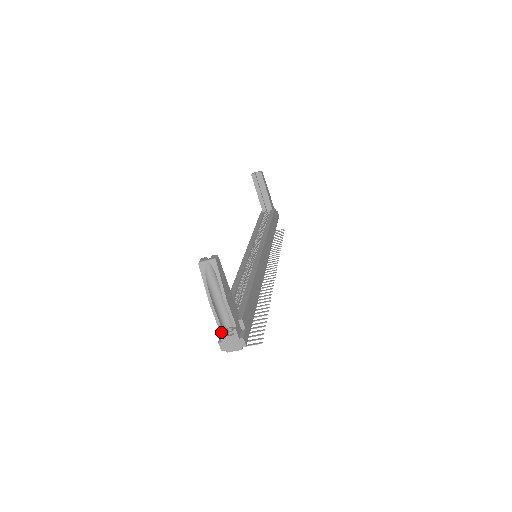
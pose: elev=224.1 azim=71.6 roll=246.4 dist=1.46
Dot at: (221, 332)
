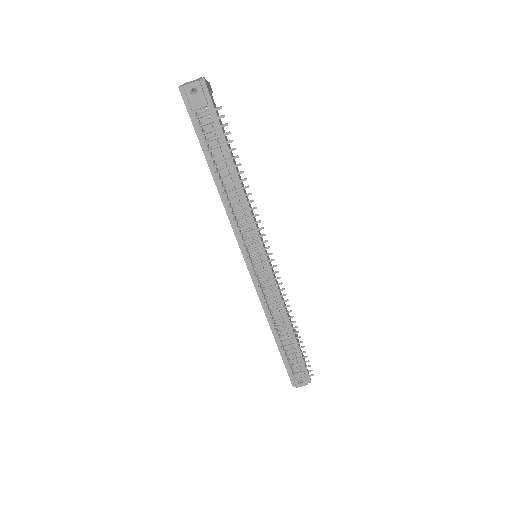
Dot at: (187, 82)
